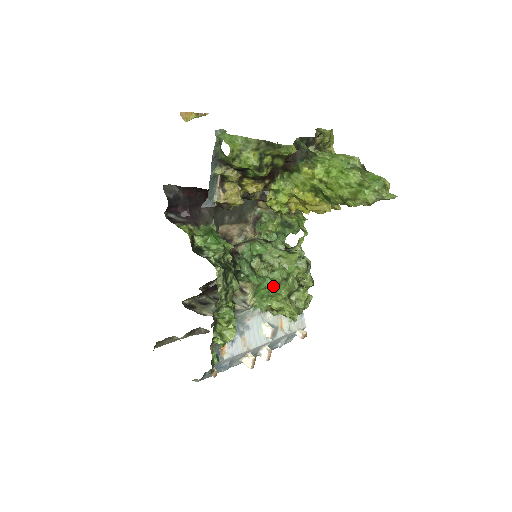
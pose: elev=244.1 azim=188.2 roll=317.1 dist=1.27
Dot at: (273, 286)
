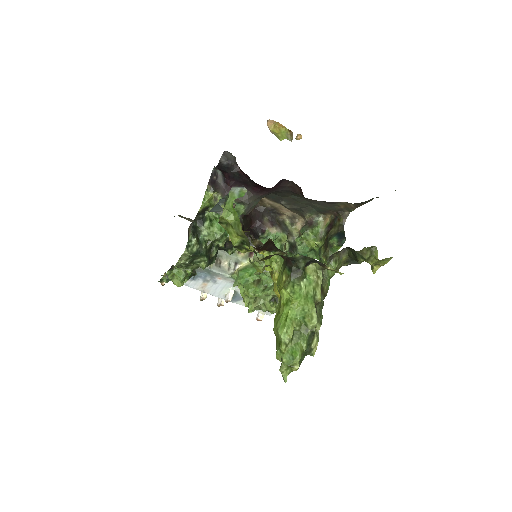
Dot at: (256, 280)
